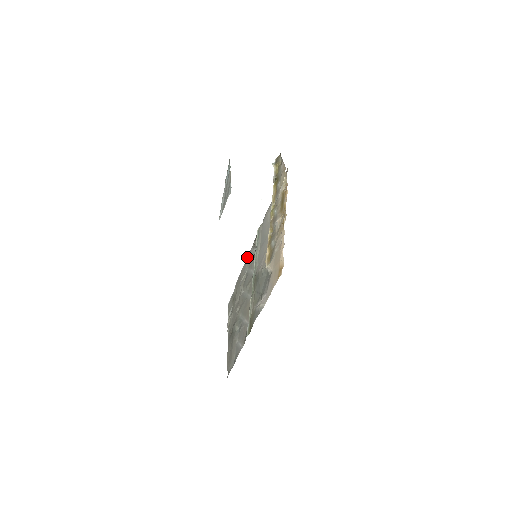
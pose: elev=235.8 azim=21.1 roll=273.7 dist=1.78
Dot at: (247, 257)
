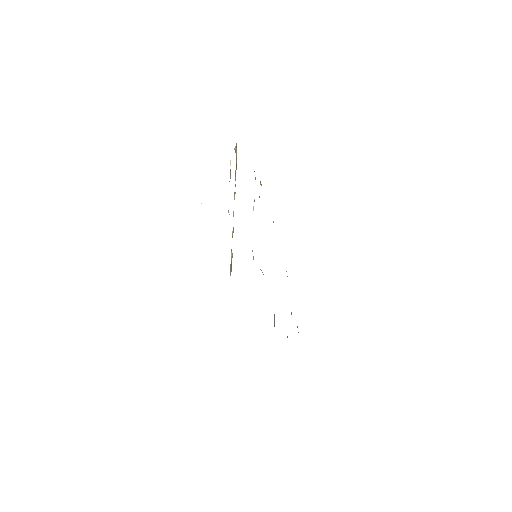
Dot at: occluded
